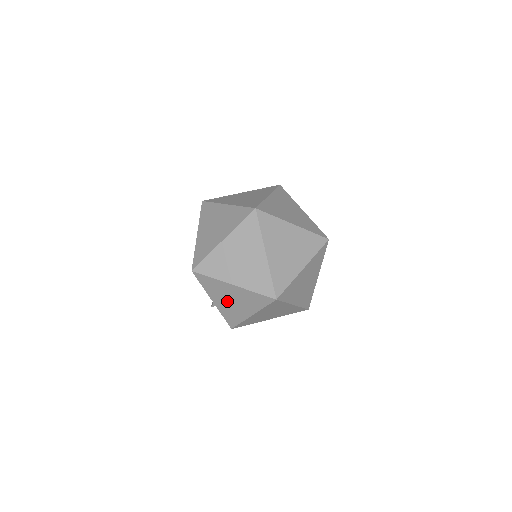
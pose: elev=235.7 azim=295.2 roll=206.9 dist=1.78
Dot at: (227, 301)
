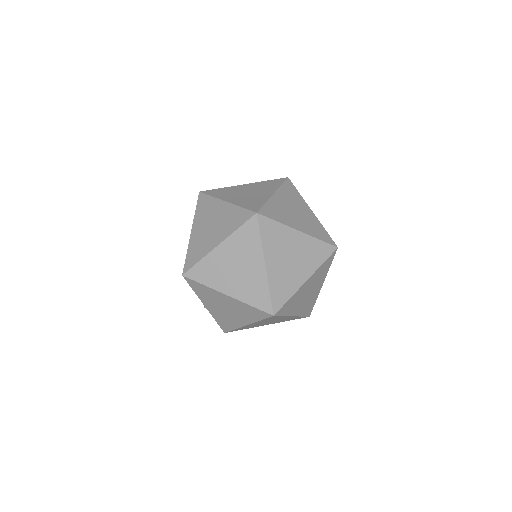
Dot at: (220, 308)
